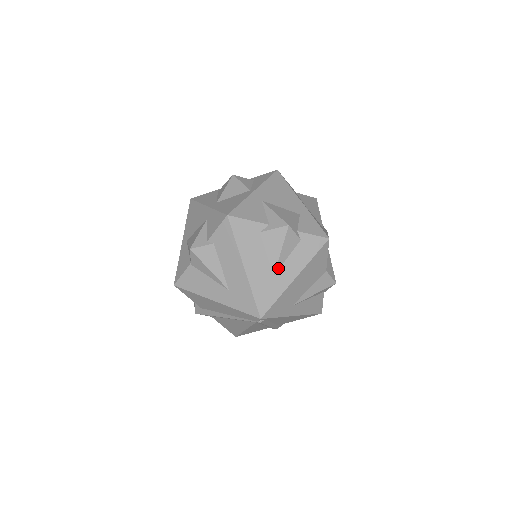
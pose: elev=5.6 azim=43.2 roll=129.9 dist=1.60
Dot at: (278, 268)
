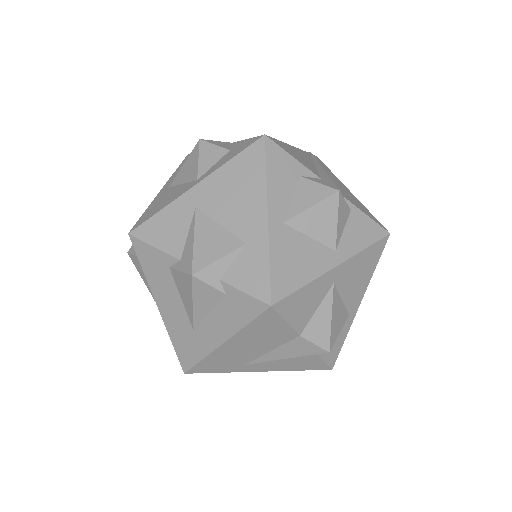
Dot at: (198, 323)
